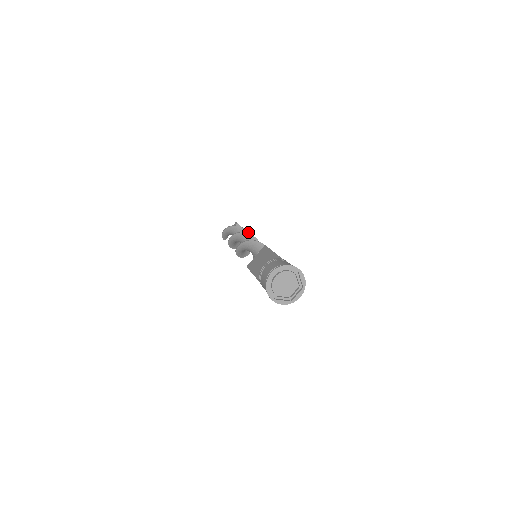
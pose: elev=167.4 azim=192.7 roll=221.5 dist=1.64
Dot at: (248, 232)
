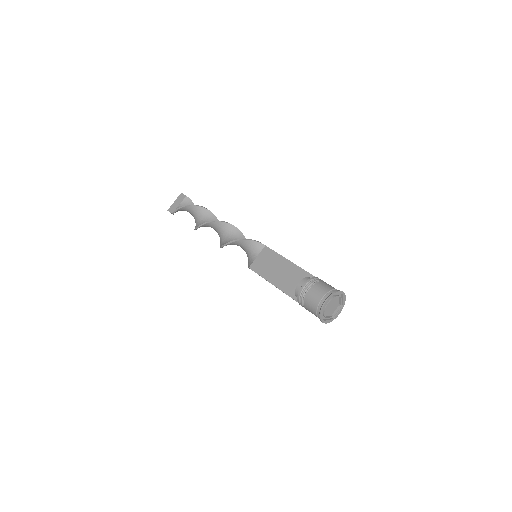
Dot at: (213, 214)
